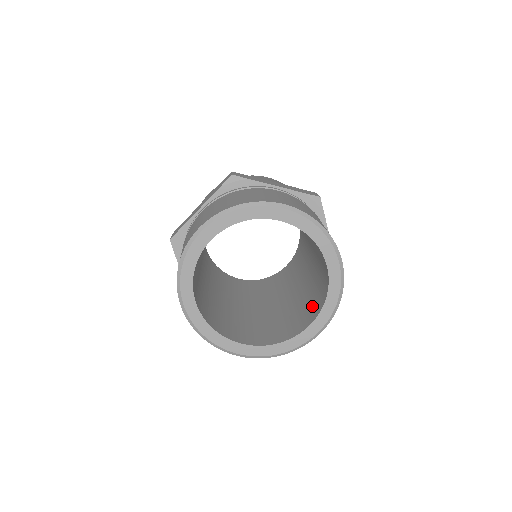
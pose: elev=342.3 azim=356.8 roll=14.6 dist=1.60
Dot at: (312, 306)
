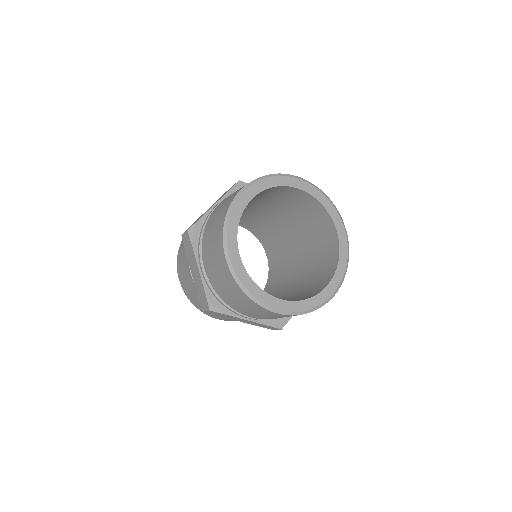
Dot at: occluded
